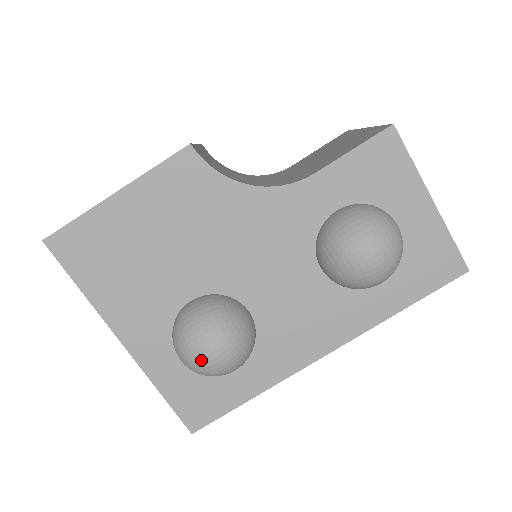
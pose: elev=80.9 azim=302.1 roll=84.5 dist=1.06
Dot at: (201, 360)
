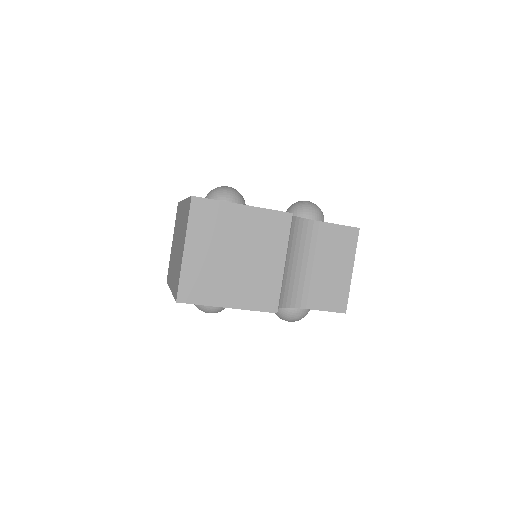
Dot at: occluded
